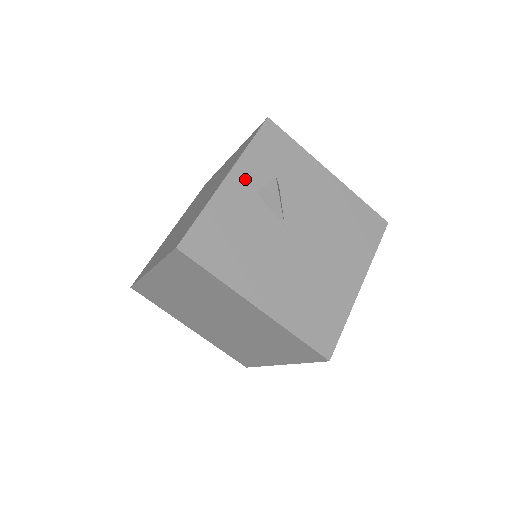
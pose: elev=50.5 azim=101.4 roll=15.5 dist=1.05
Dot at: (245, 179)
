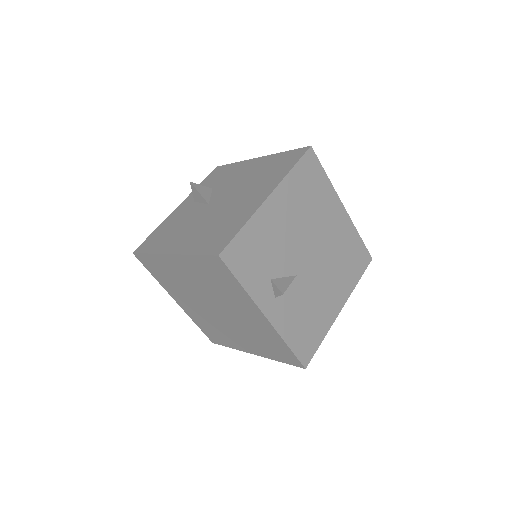
Dot at: (189, 201)
